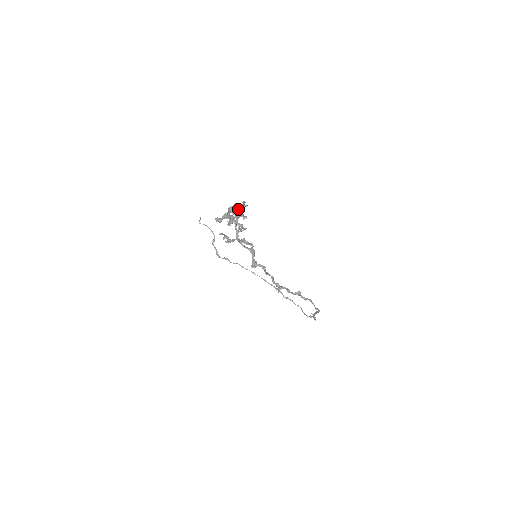
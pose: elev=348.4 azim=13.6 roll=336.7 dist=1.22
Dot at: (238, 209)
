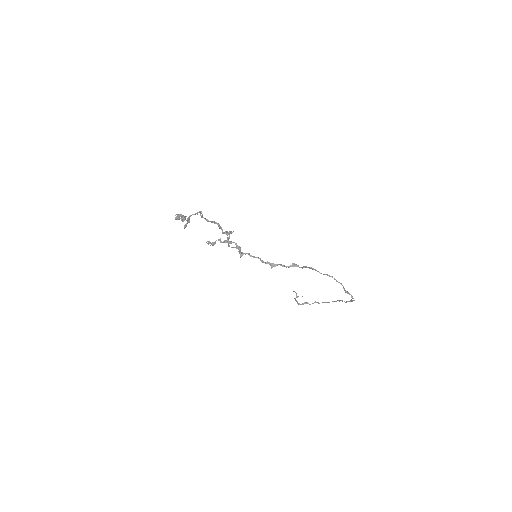
Dot at: occluded
